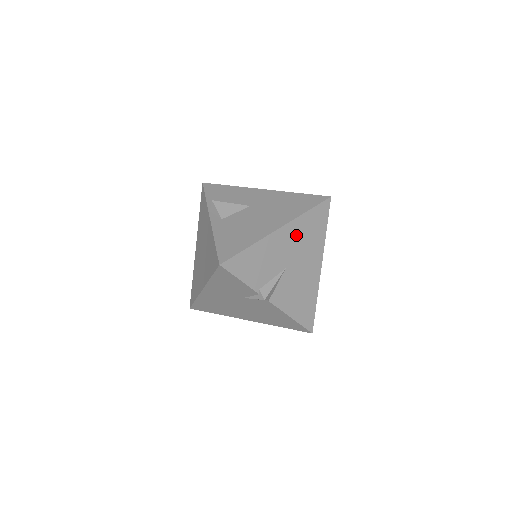
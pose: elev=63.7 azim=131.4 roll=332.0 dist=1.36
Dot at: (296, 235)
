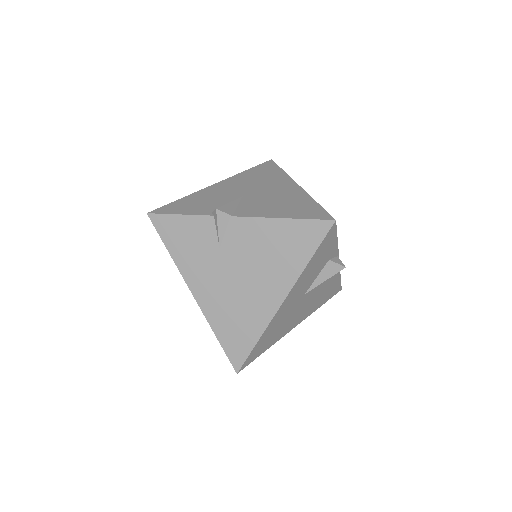
Dot at: (242, 181)
